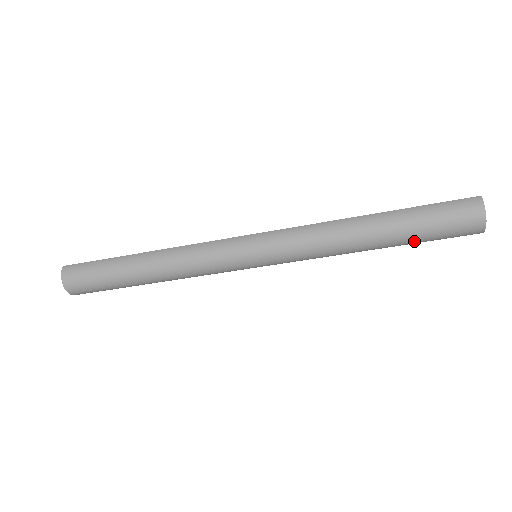
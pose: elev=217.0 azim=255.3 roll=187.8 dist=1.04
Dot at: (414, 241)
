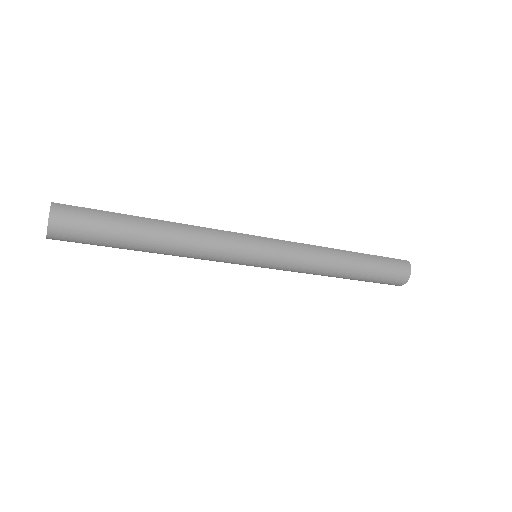
Dot at: (365, 279)
